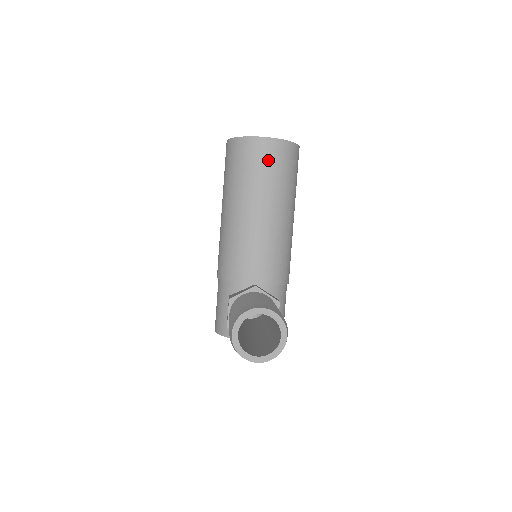
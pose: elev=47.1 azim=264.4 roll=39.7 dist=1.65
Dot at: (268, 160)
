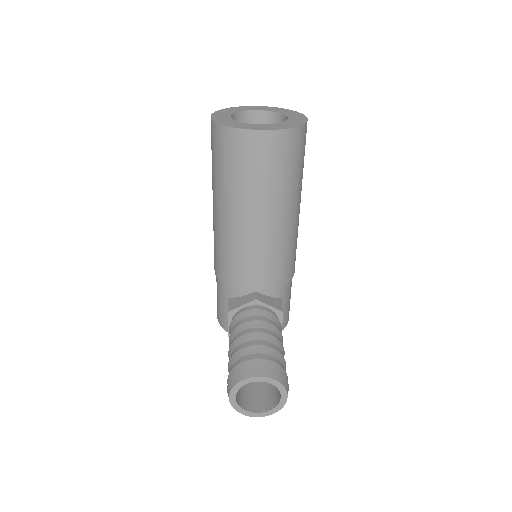
Dot at: (265, 159)
